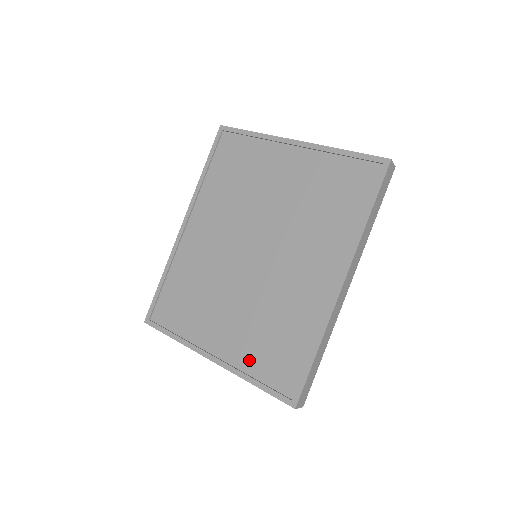
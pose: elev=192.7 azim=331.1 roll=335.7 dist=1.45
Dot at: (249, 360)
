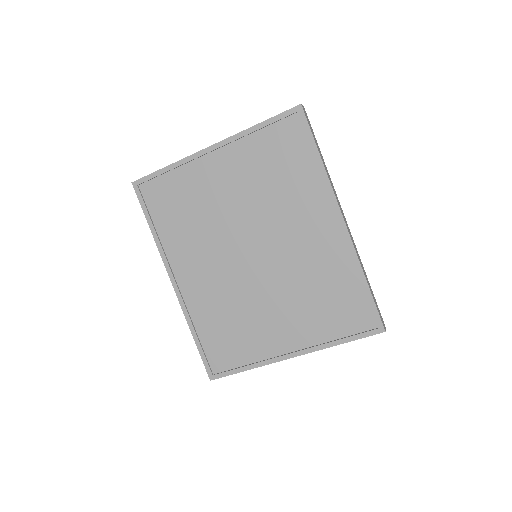
Dot at: (321, 331)
